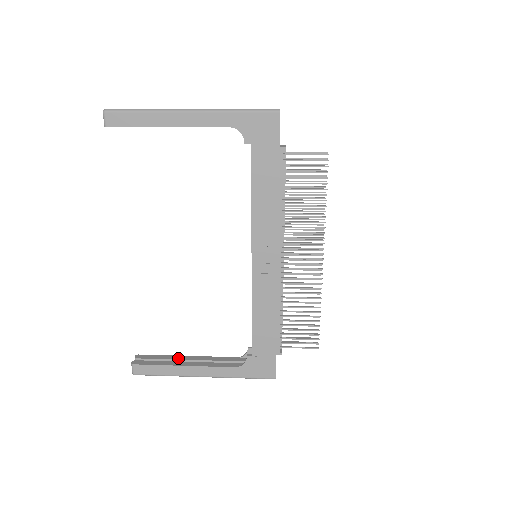
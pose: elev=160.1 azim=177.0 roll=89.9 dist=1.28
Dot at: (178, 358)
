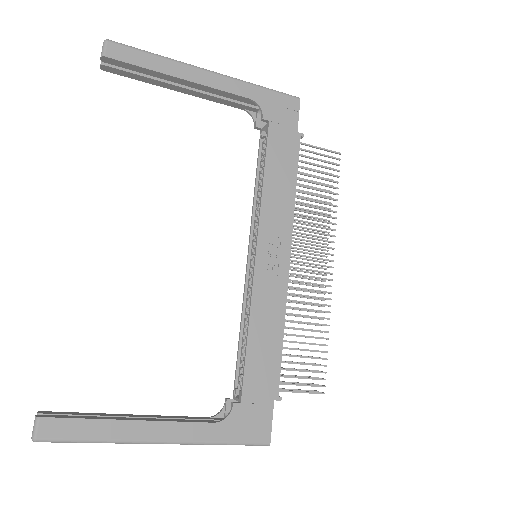
Dot at: (117, 415)
